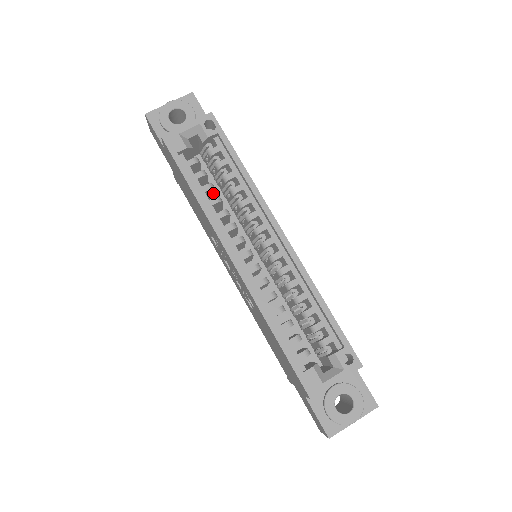
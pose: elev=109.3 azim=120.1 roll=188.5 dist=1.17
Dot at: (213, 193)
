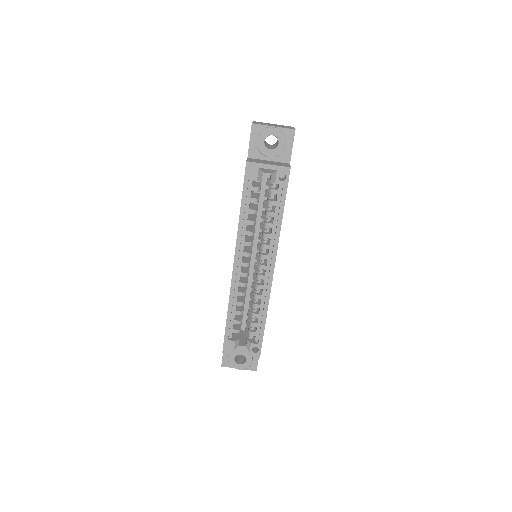
Dot at: occluded
